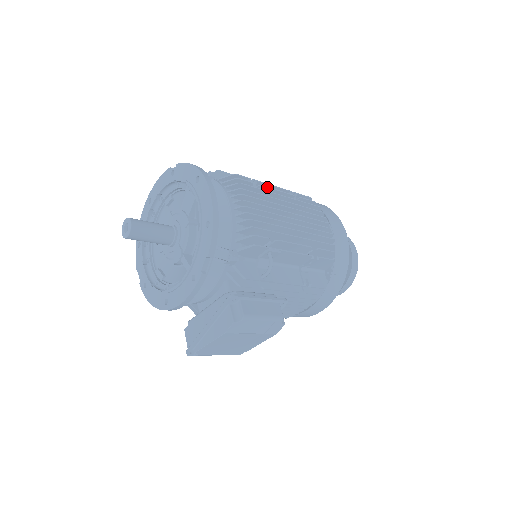
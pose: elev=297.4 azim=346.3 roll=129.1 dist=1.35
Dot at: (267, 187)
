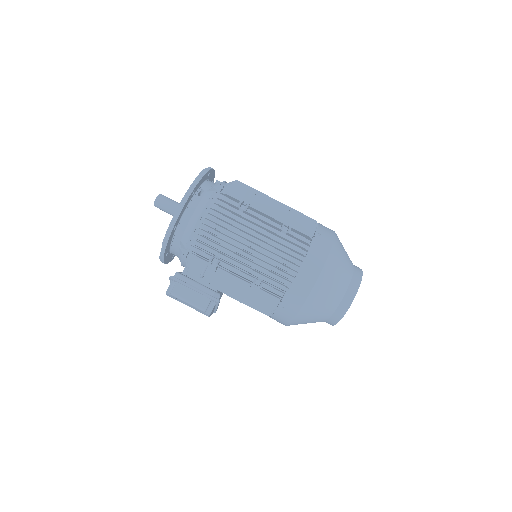
Dot at: (251, 214)
